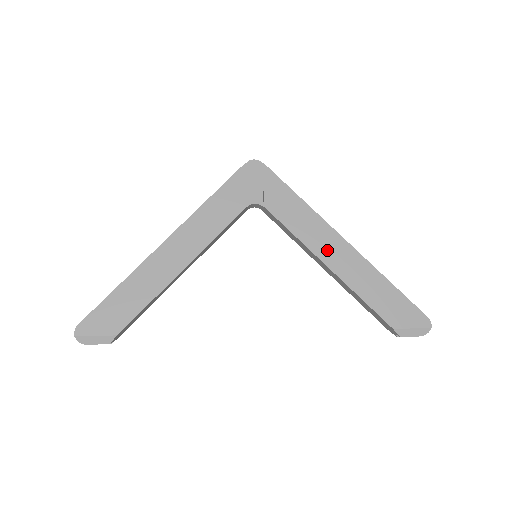
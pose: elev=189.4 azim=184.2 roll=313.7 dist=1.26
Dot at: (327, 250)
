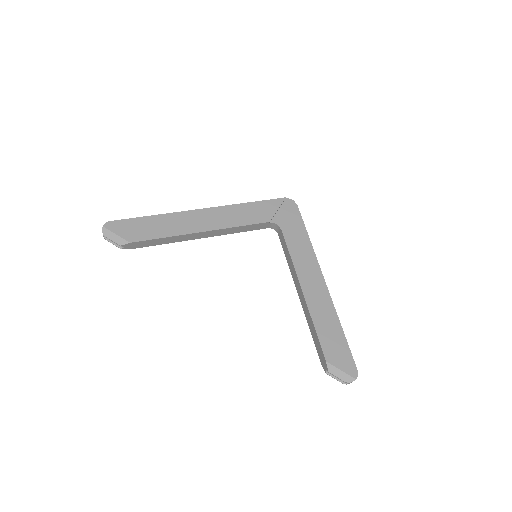
Dot at: (308, 280)
